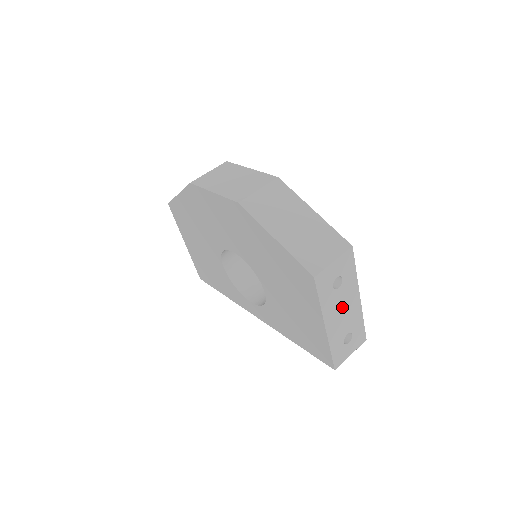
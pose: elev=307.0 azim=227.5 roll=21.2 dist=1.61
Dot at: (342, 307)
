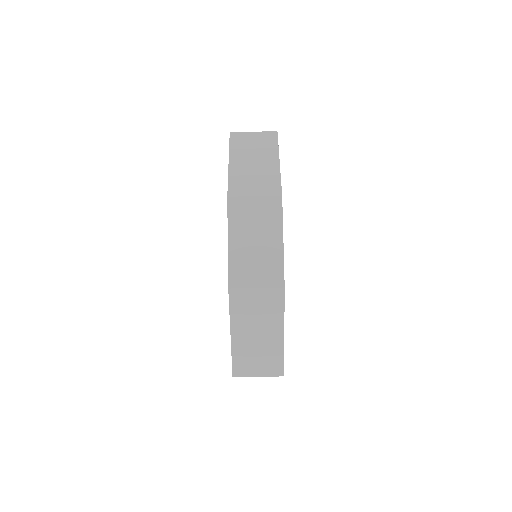
Dot at: occluded
